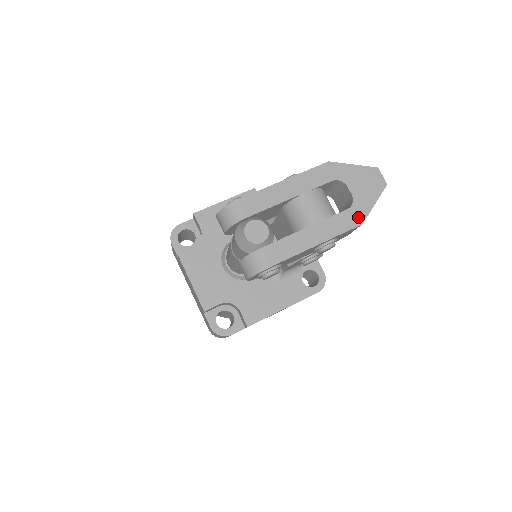
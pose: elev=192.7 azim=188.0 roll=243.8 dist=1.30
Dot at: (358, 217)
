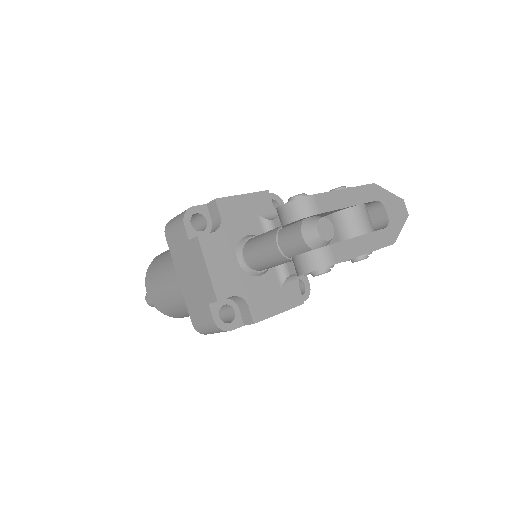
Dot at: (392, 237)
